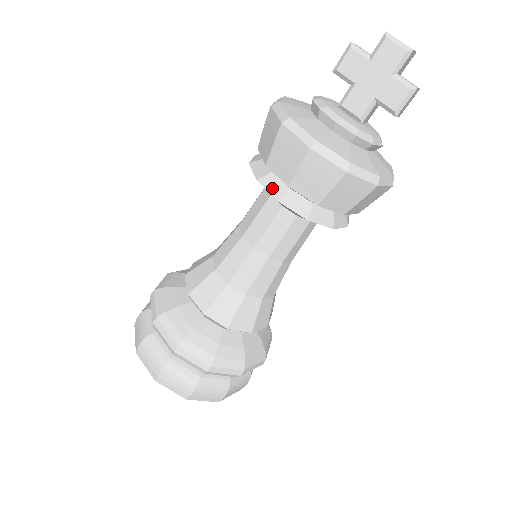
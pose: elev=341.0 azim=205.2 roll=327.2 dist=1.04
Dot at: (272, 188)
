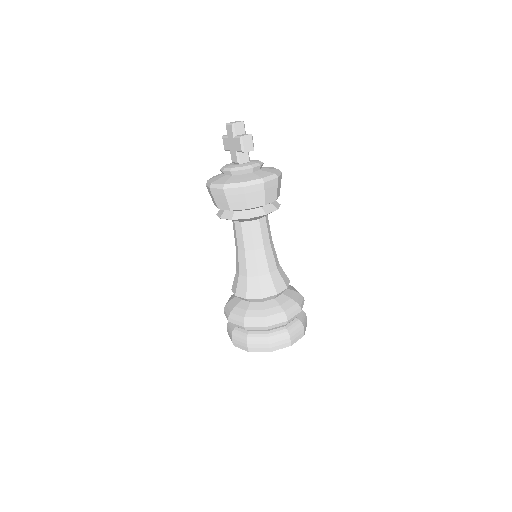
Dot at: (220, 214)
